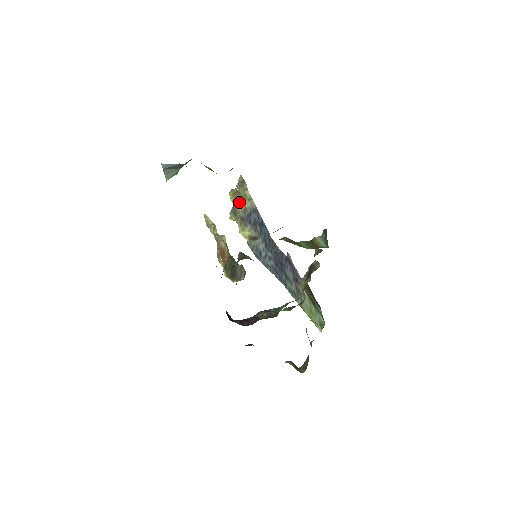
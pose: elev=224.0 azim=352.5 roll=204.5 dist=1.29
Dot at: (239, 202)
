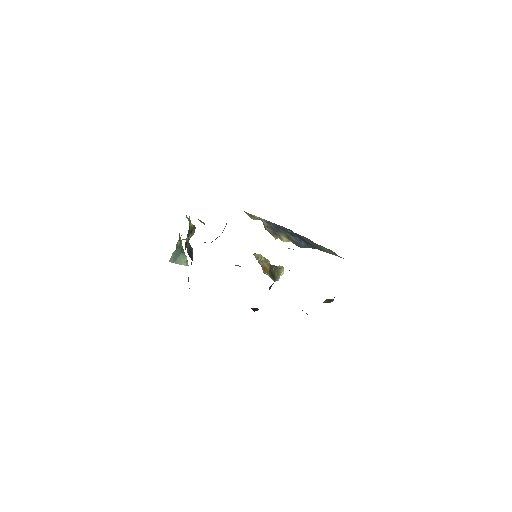
Dot at: (264, 226)
